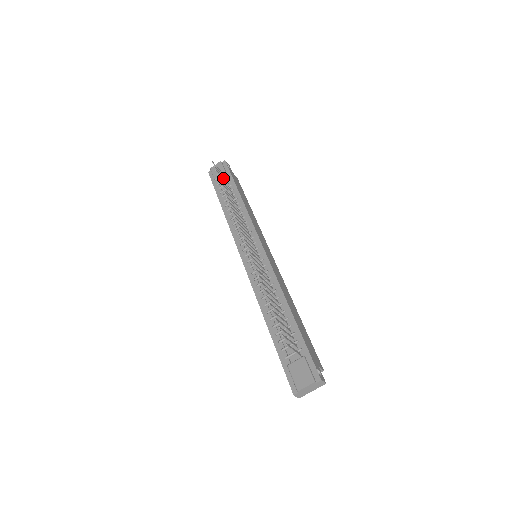
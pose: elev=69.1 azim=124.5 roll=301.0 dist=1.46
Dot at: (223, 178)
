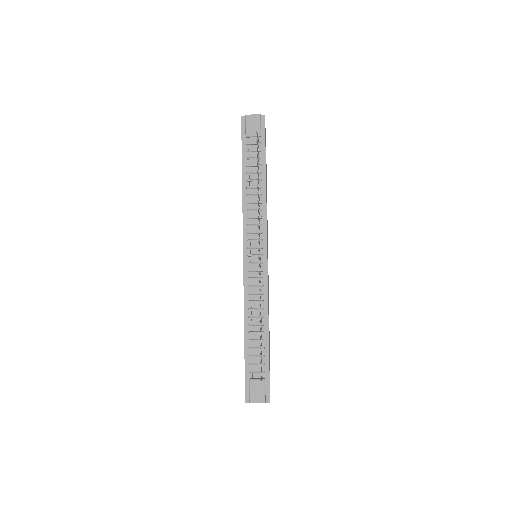
Dot at: occluded
